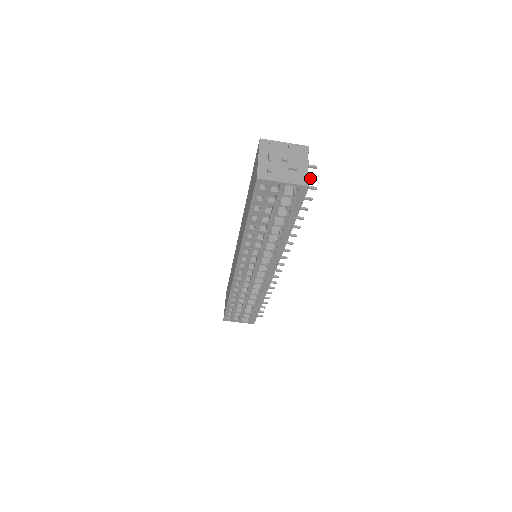
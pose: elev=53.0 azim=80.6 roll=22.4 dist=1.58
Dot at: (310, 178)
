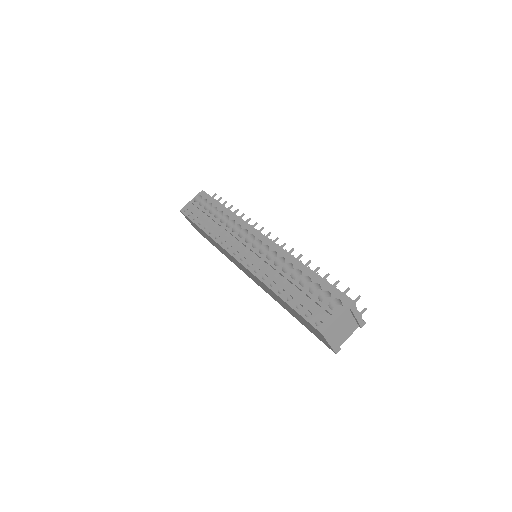
Dot at: occluded
